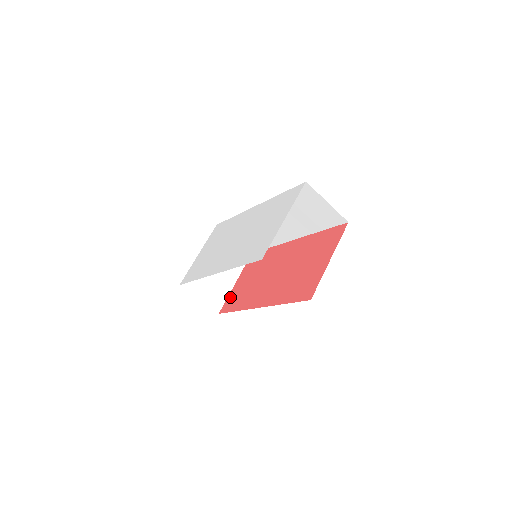
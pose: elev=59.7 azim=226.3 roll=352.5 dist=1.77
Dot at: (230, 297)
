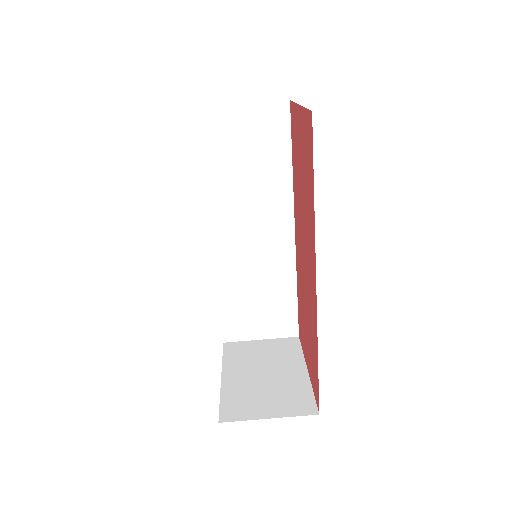
Dot at: (312, 381)
